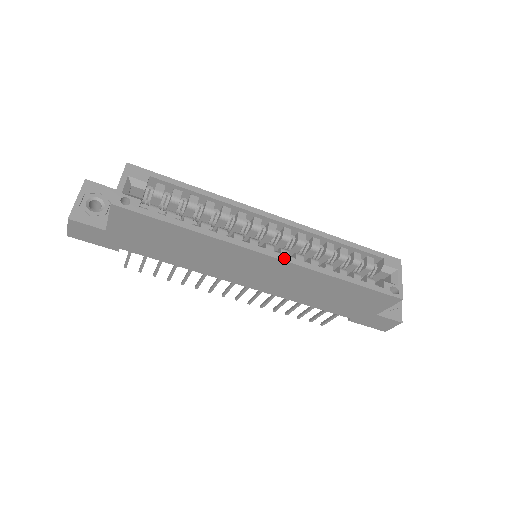
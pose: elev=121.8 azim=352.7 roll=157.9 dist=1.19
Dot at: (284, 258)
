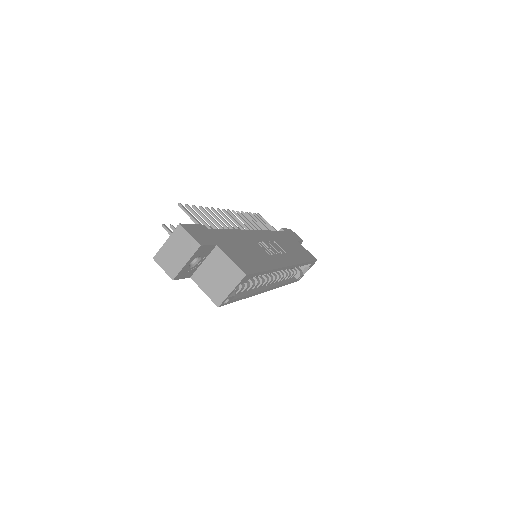
Dot at: (272, 289)
